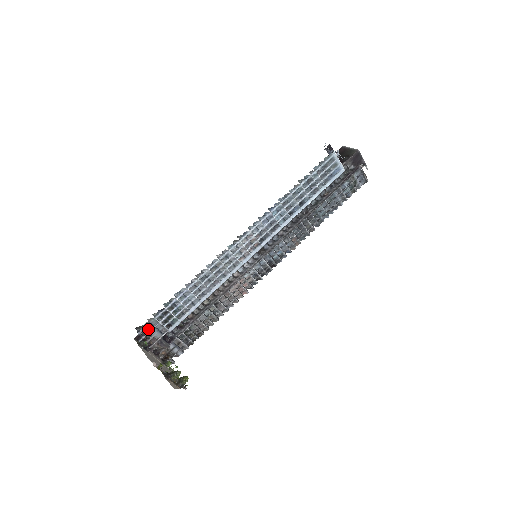
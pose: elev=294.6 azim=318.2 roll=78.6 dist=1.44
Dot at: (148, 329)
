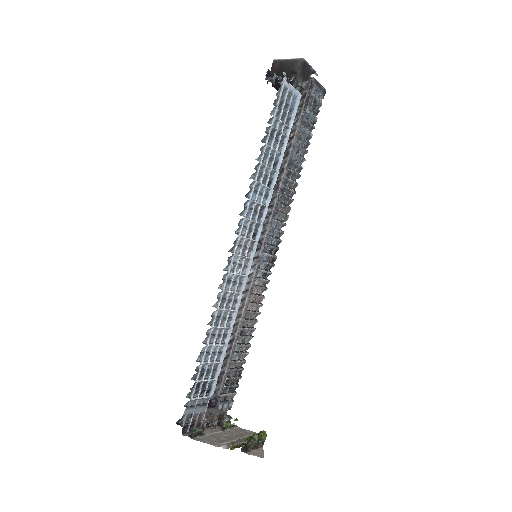
Dot at: (190, 414)
